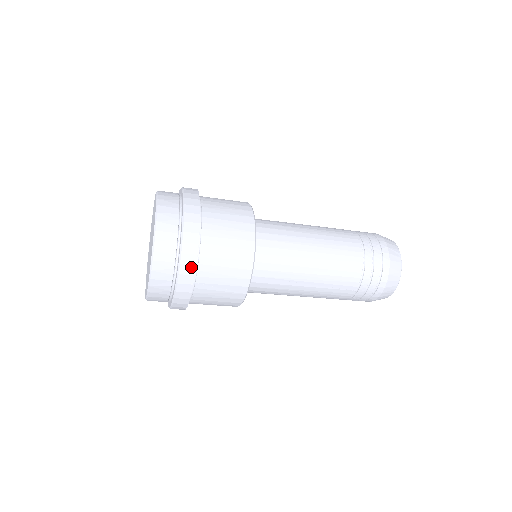
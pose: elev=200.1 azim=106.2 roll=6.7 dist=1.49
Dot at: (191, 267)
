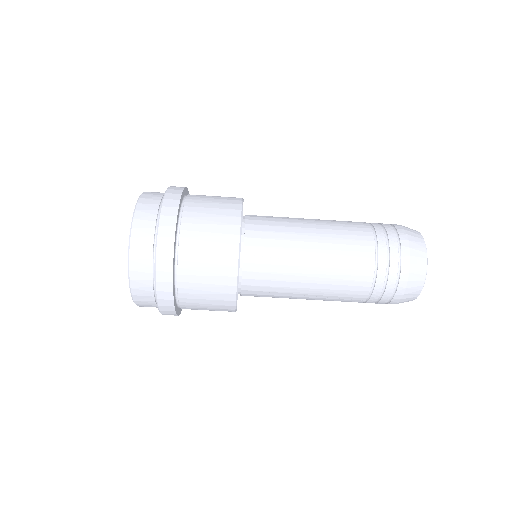
Dot at: (170, 229)
